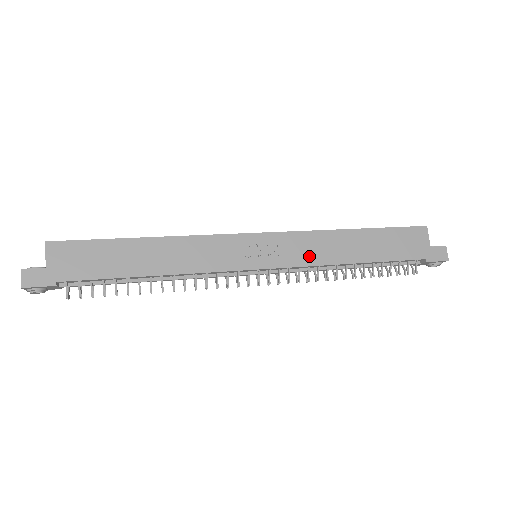
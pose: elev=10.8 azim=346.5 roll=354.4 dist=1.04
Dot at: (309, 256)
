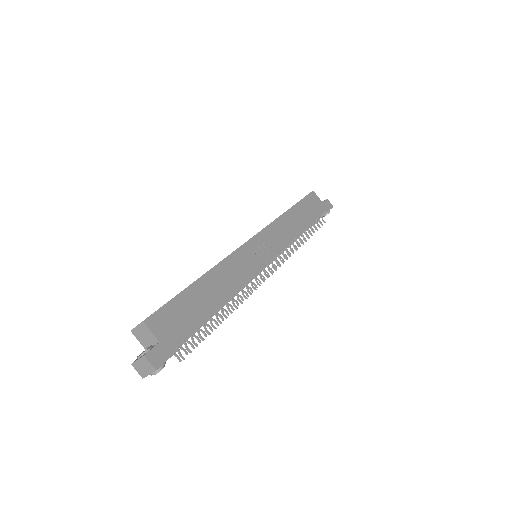
Dot at: (284, 238)
